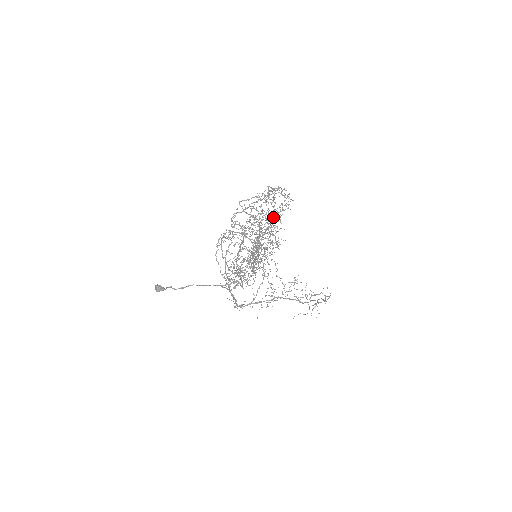
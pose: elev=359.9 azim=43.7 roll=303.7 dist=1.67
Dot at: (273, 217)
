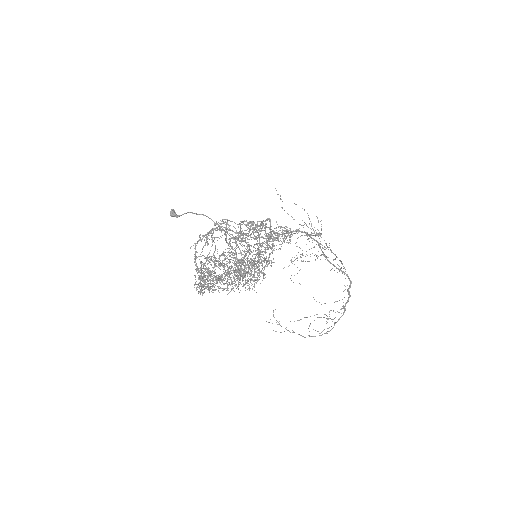
Dot at: (242, 270)
